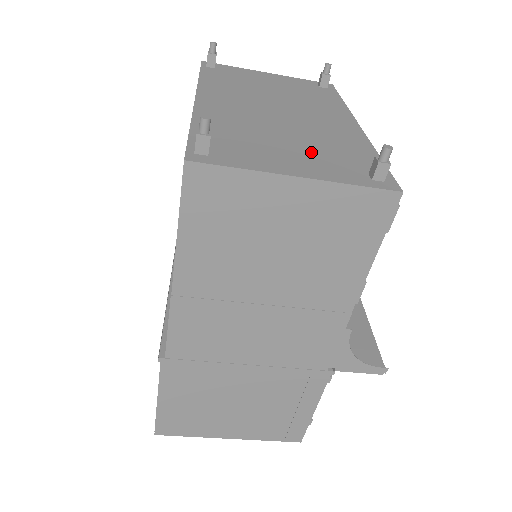
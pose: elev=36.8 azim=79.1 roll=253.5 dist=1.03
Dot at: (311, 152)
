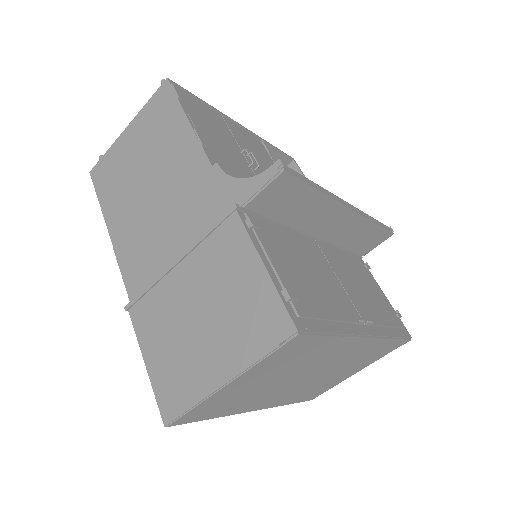
Dot at: occluded
